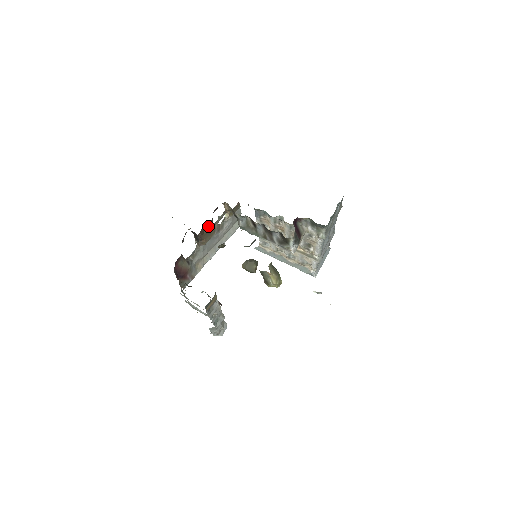
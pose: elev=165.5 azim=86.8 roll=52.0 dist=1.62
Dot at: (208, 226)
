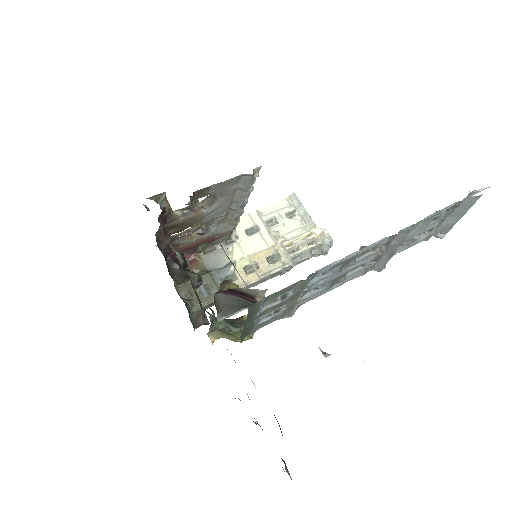
Dot at: (172, 227)
